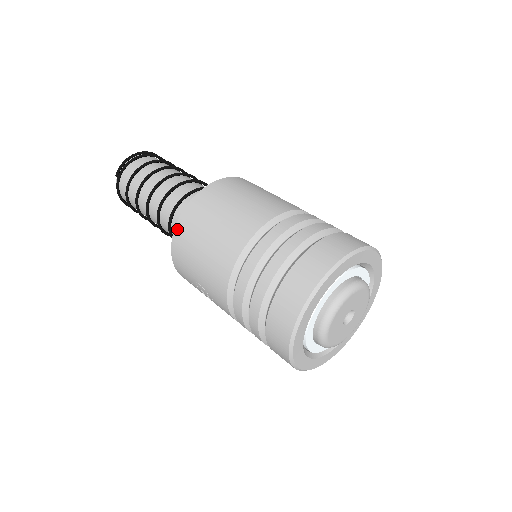
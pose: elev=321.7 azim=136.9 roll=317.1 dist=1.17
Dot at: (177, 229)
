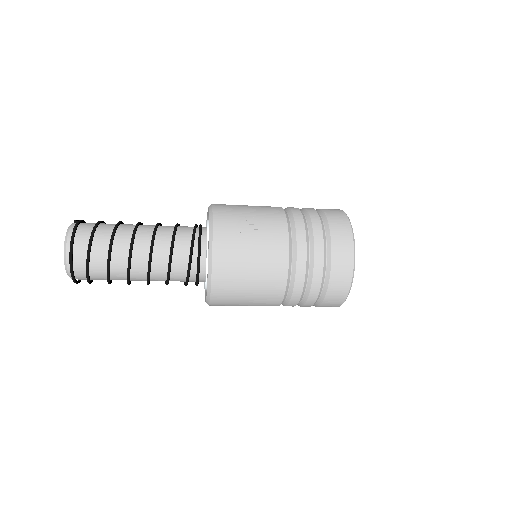
Dot at: (215, 204)
